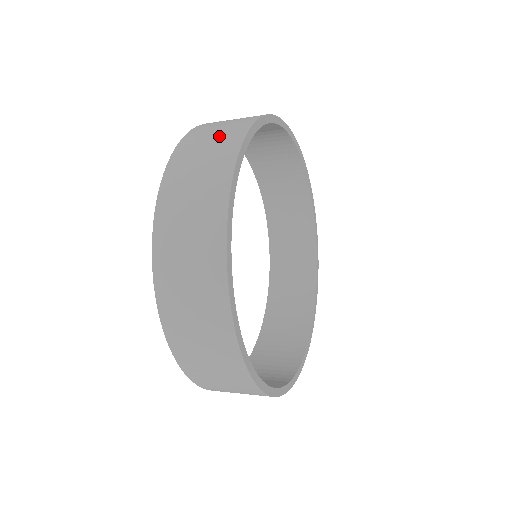
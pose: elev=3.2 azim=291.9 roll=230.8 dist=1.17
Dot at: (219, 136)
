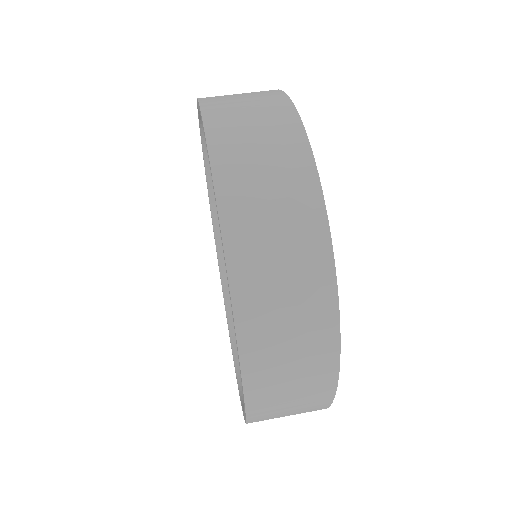
Dot at: (299, 409)
